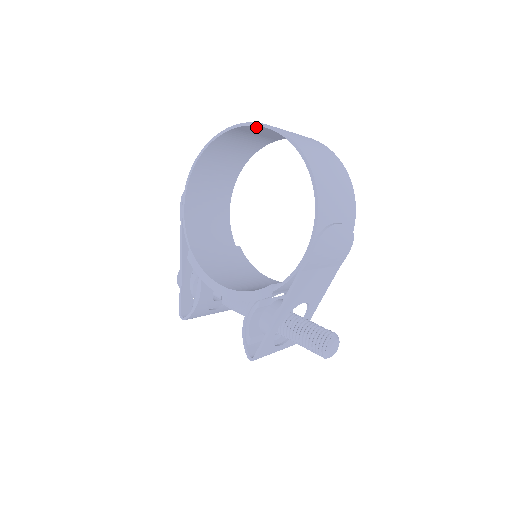
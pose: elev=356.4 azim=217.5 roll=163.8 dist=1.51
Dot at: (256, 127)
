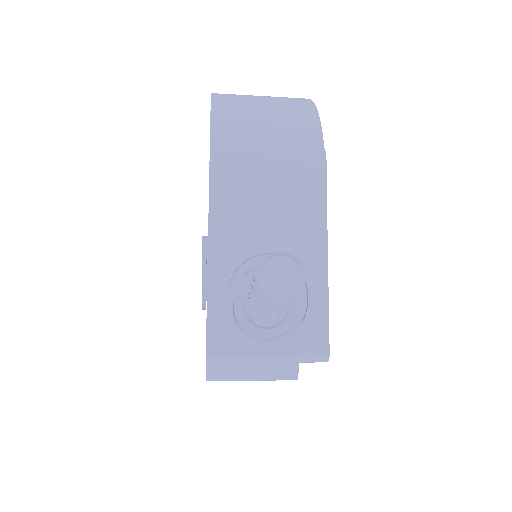
Dot at: occluded
